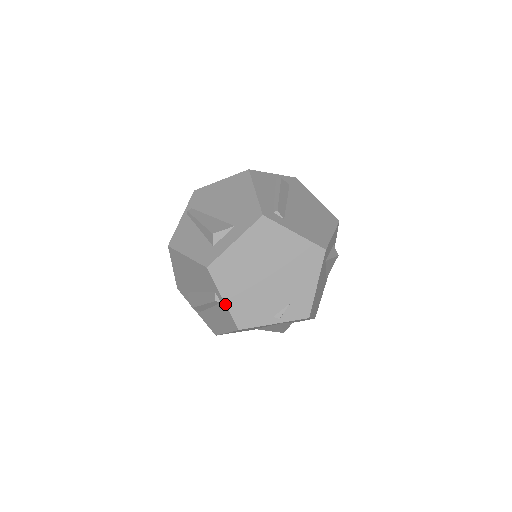
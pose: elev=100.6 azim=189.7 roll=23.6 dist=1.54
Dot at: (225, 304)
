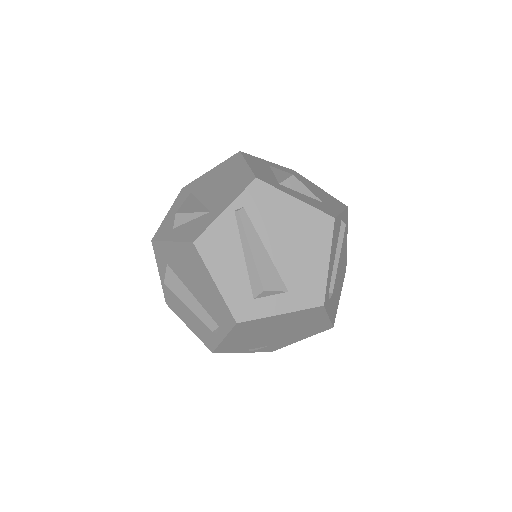
Dot at: (222, 341)
